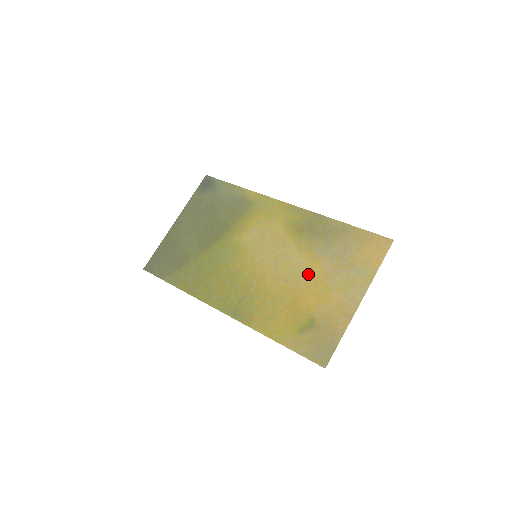
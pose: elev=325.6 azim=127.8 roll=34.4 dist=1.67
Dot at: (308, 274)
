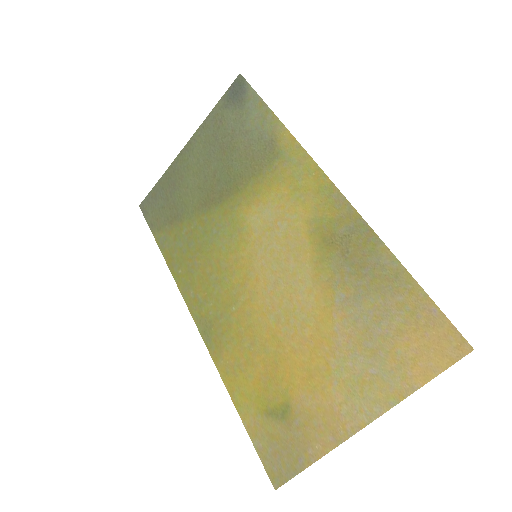
Dot at: (310, 329)
